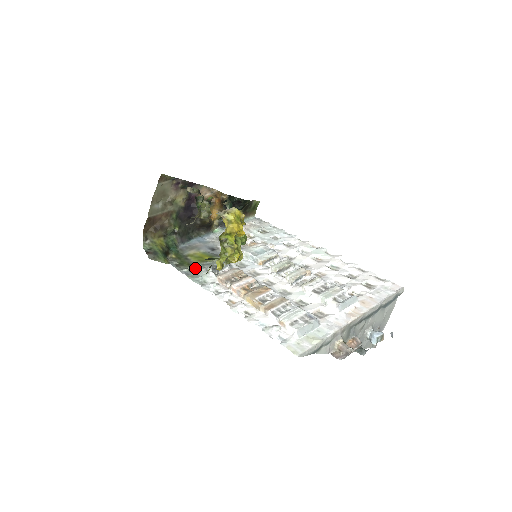
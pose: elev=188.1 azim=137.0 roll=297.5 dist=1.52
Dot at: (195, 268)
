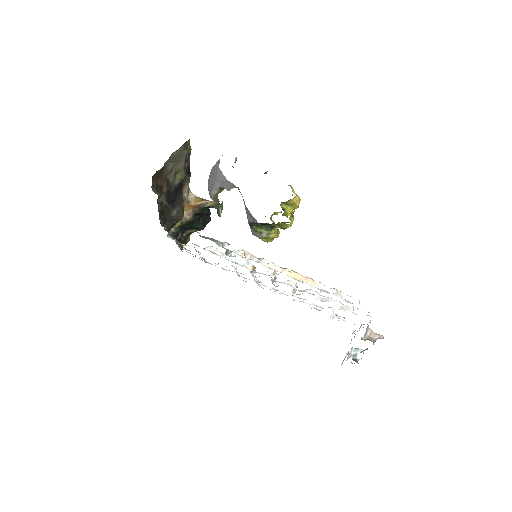
Dot at: (207, 237)
